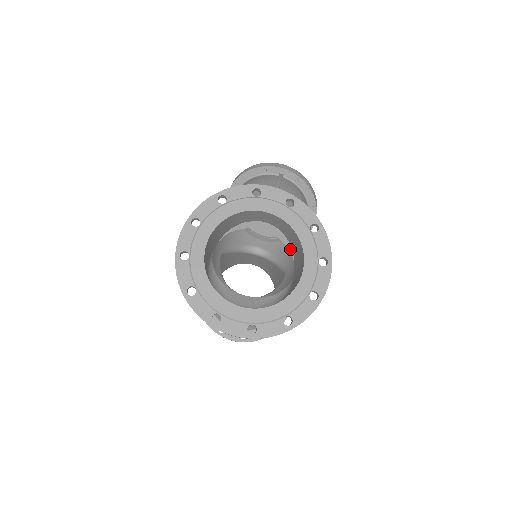
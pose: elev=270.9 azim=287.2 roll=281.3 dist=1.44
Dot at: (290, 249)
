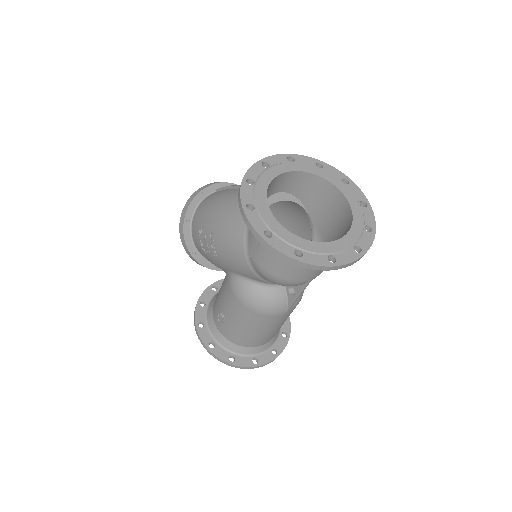
Dot at: (302, 206)
